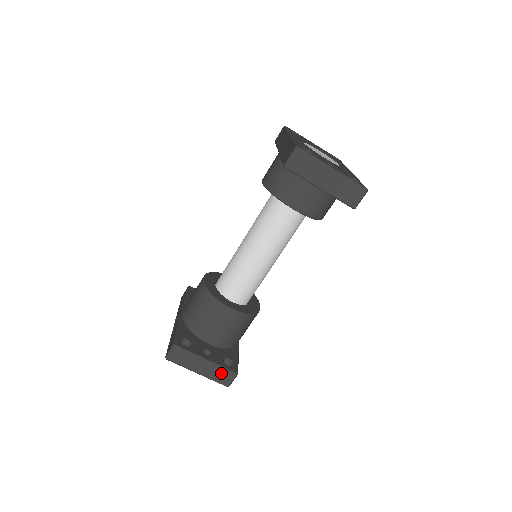
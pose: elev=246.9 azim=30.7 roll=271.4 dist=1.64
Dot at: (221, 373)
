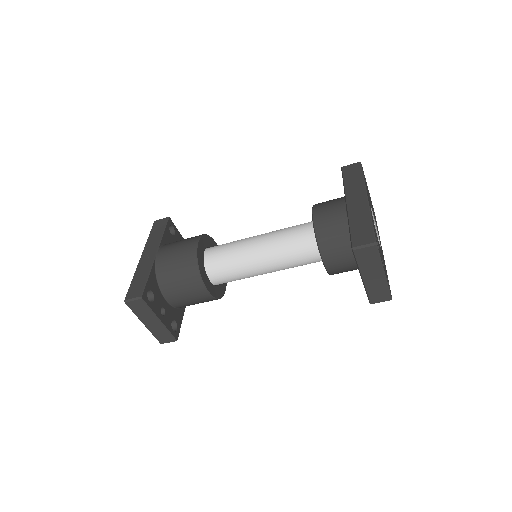
Dot at: (164, 334)
